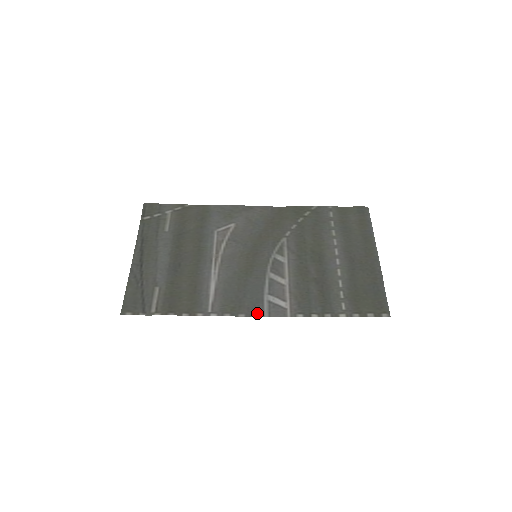
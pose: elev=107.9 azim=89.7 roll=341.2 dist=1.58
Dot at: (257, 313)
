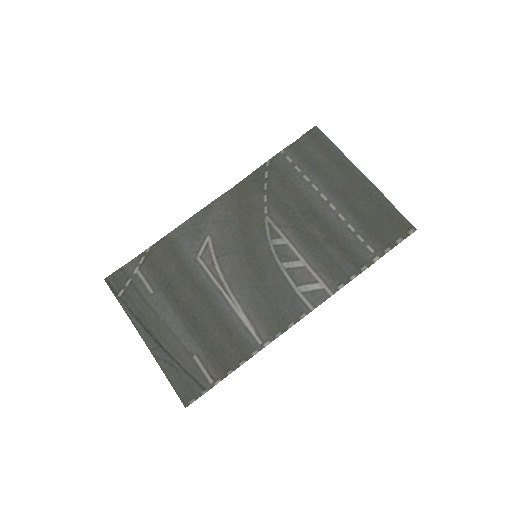
Dot at: (302, 313)
